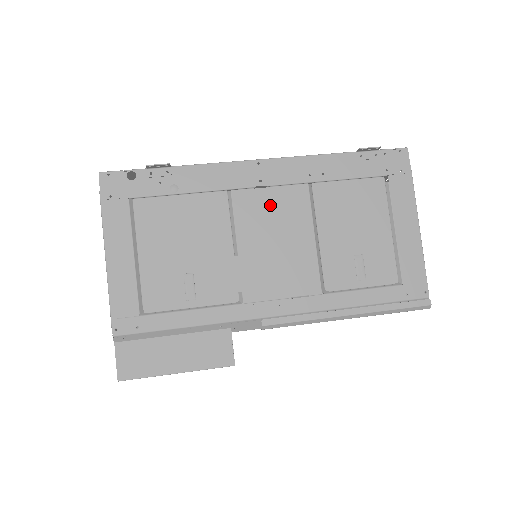
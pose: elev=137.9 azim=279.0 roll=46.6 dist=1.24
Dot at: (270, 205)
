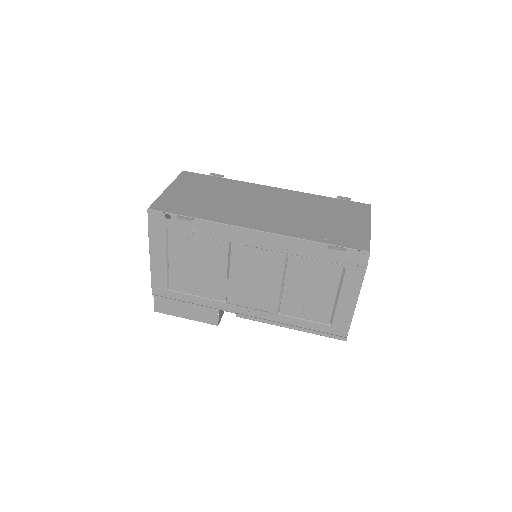
Dot at: (256, 259)
